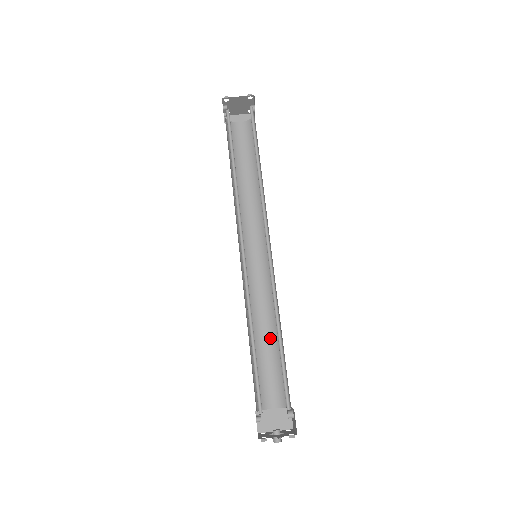
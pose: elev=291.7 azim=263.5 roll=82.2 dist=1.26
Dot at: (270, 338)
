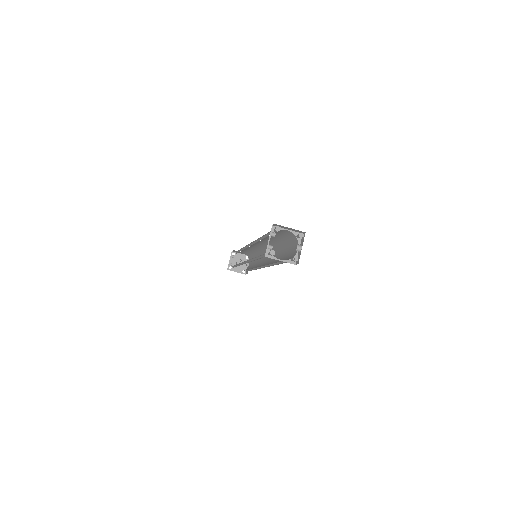
Dot at: (252, 251)
